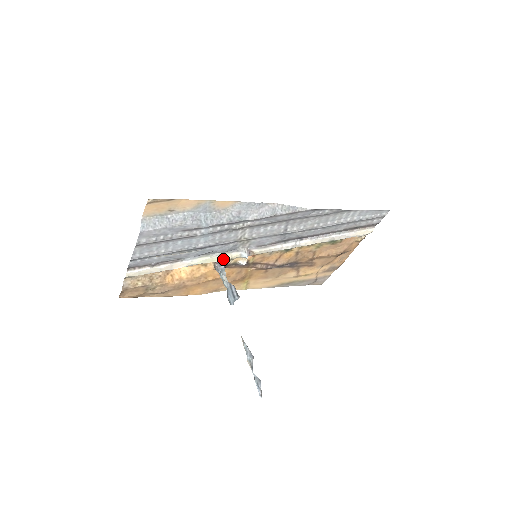
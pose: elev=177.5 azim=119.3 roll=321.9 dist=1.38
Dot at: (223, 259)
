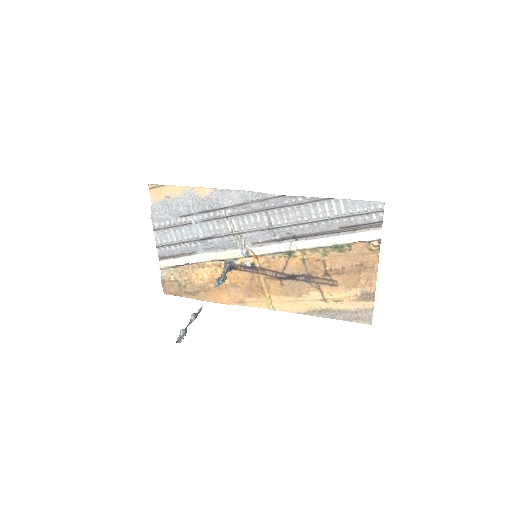
Dot at: (228, 257)
